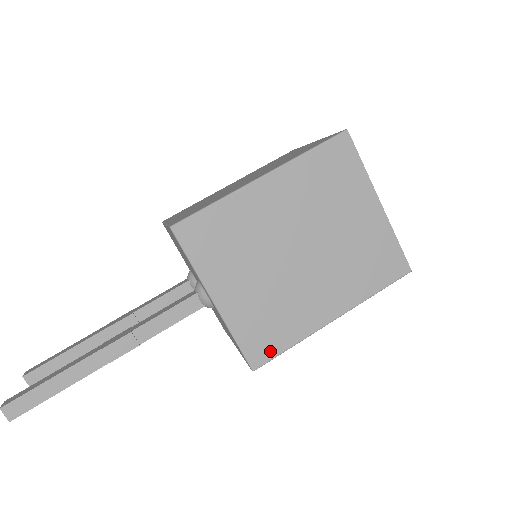
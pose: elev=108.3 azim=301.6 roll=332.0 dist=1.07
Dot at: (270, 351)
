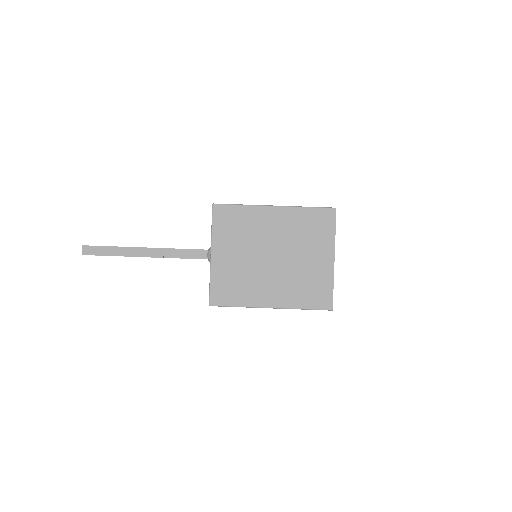
Dot at: (224, 301)
